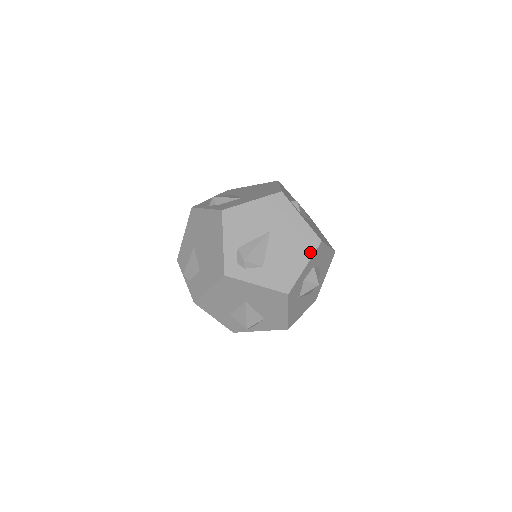
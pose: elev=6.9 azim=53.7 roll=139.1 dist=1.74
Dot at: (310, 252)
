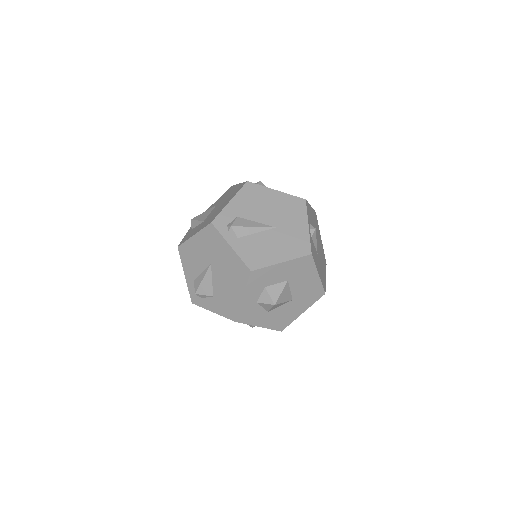
Dot at: (243, 283)
